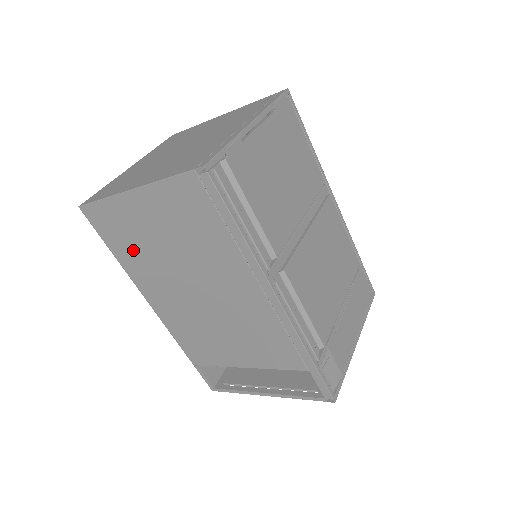
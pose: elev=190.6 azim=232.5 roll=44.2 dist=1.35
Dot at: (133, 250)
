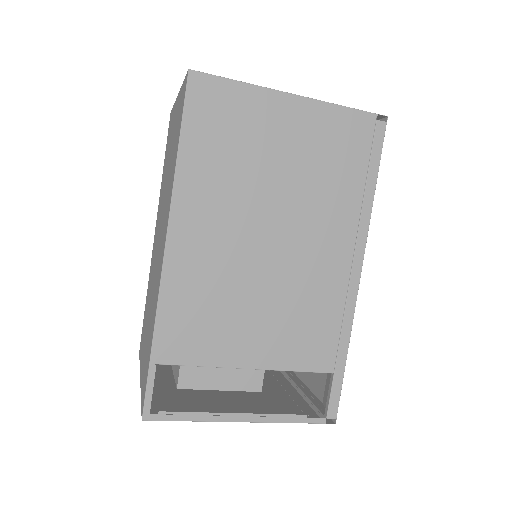
Dot at: (222, 156)
